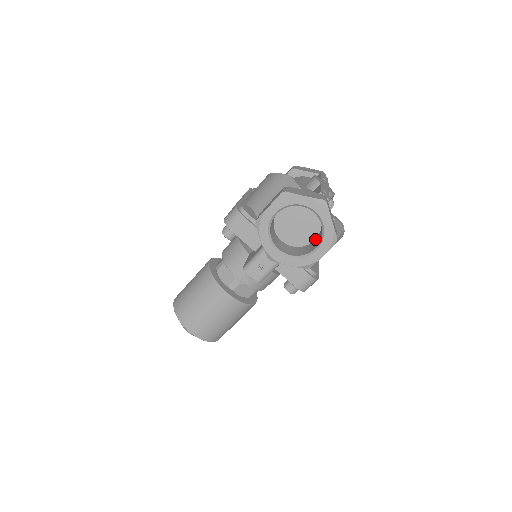
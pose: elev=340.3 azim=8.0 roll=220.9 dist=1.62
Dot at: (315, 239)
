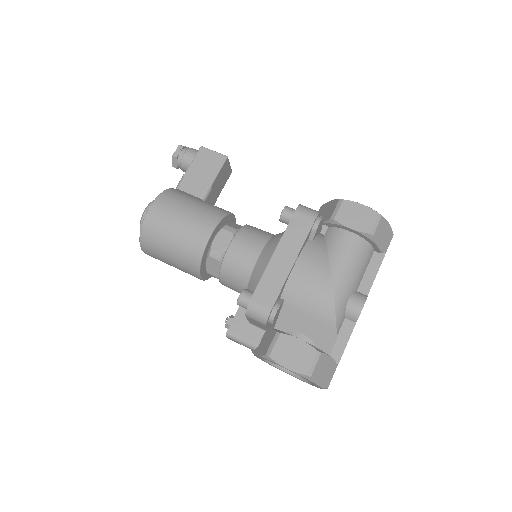
Dot at: occluded
